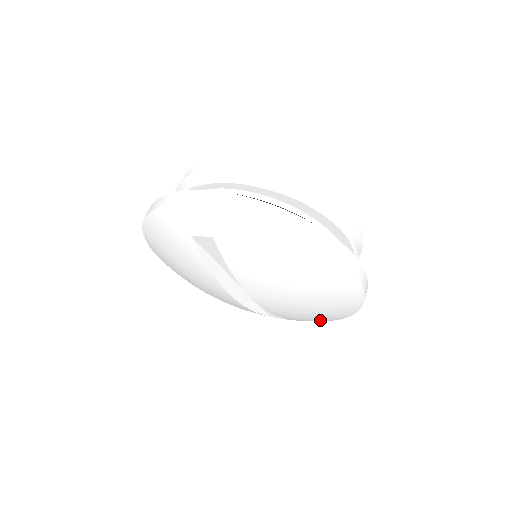
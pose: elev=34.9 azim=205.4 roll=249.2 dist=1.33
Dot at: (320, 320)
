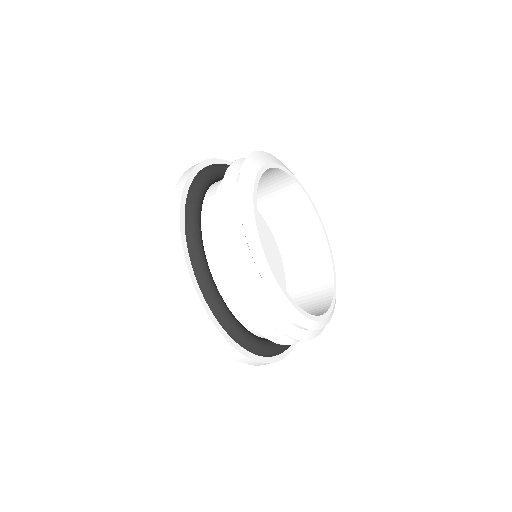
Dot at: occluded
